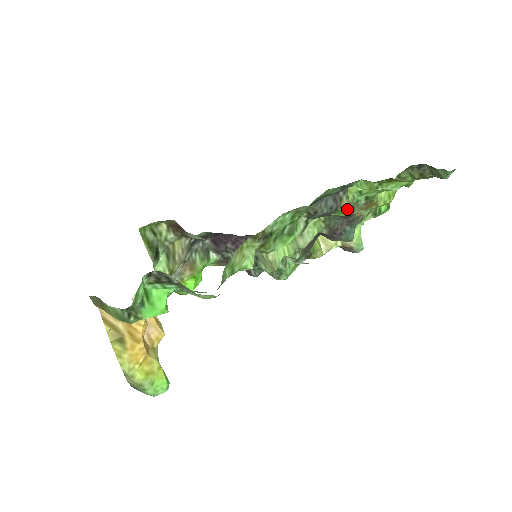
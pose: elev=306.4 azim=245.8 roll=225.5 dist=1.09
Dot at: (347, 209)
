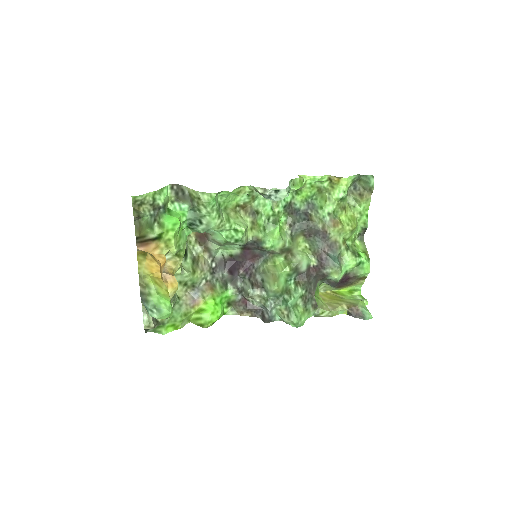
Dot at: (300, 184)
